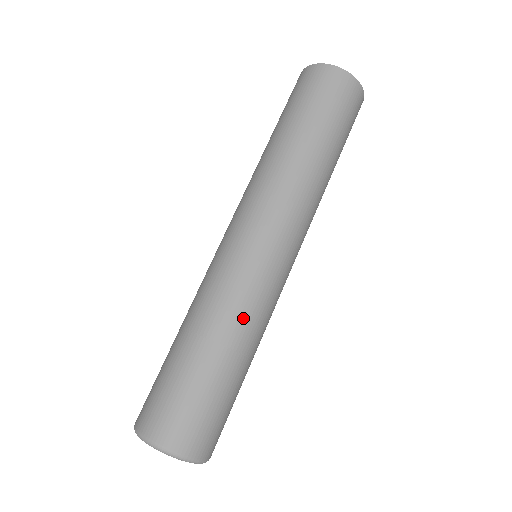
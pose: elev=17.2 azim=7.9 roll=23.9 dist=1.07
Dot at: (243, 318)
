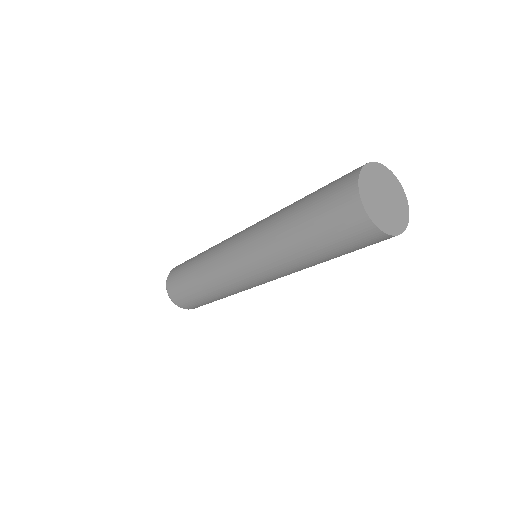
Dot at: (211, 280)
